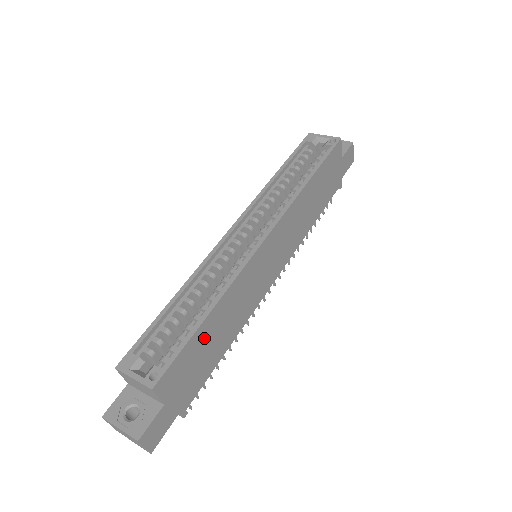
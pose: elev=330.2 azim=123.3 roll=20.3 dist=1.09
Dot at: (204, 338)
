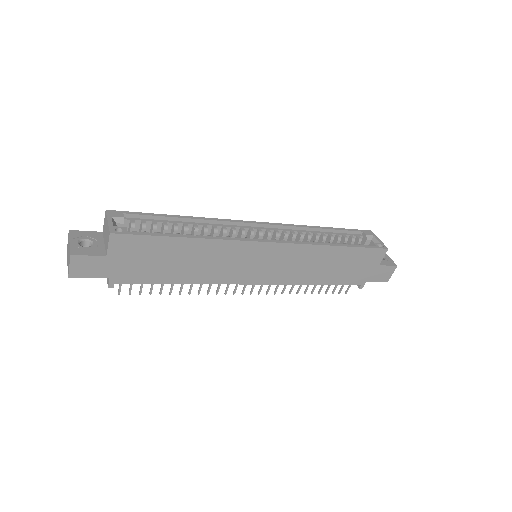
Dot at: (170, 250)
